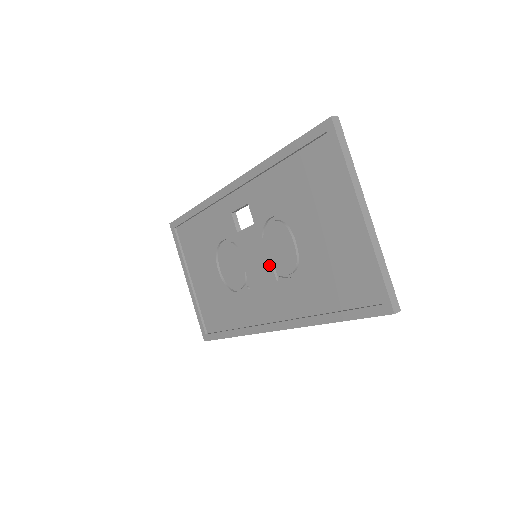
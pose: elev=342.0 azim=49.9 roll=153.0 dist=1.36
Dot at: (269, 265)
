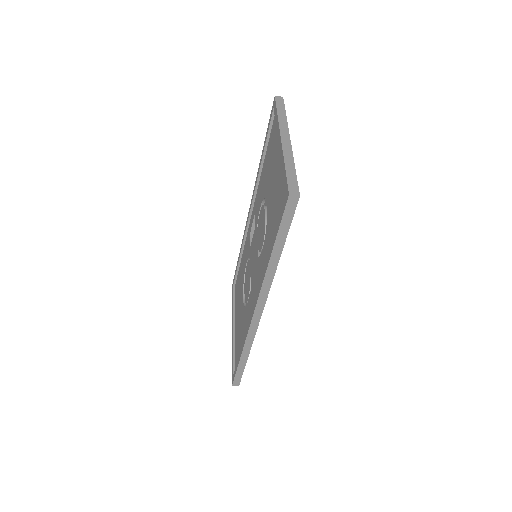
Dot at: (257, 252)
